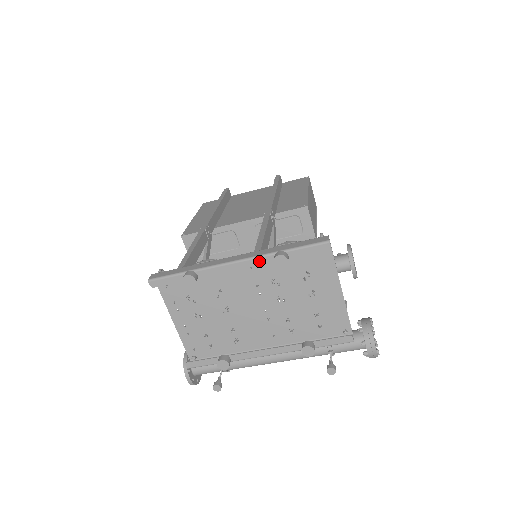
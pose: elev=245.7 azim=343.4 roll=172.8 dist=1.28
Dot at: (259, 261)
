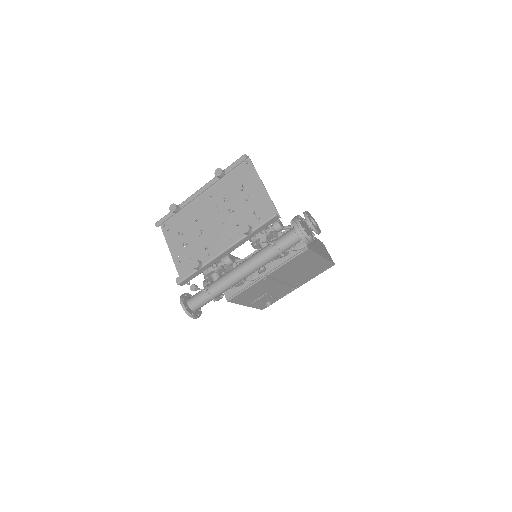
Dot at: (211, 183)
